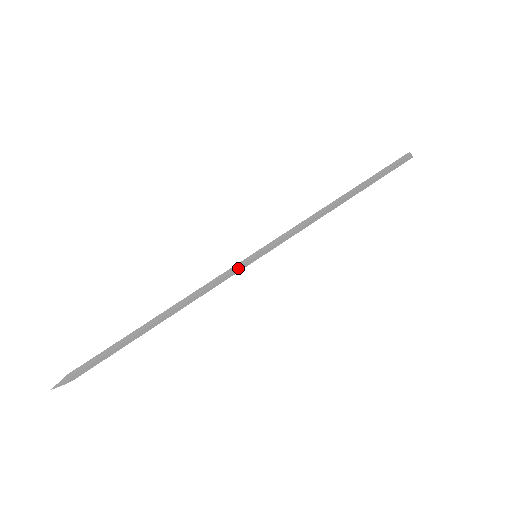
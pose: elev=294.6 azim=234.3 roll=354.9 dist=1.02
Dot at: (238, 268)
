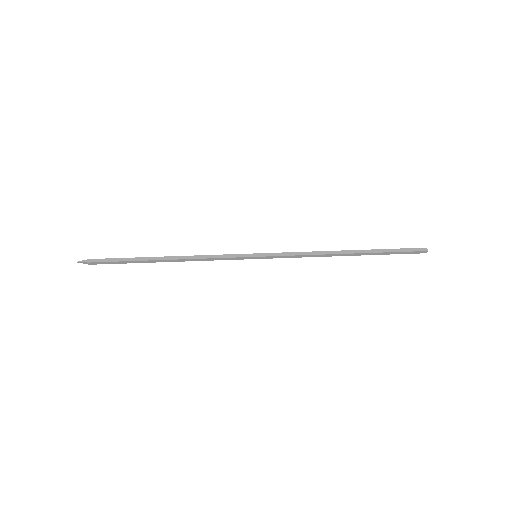
Dot at: (238, 257)
